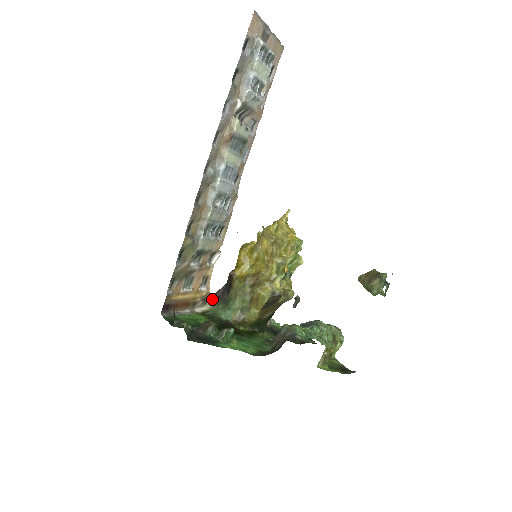
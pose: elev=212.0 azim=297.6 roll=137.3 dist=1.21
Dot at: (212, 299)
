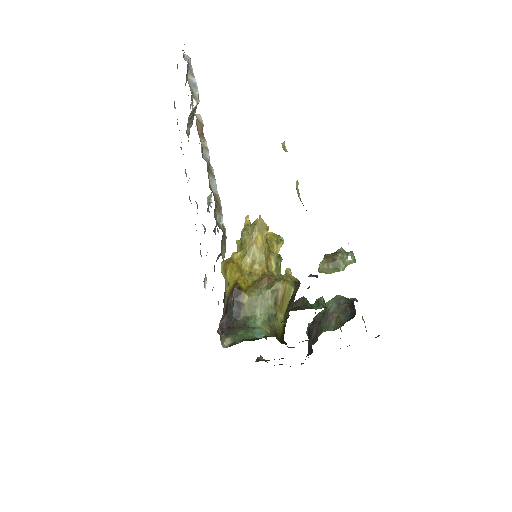
Dot at: occluded
